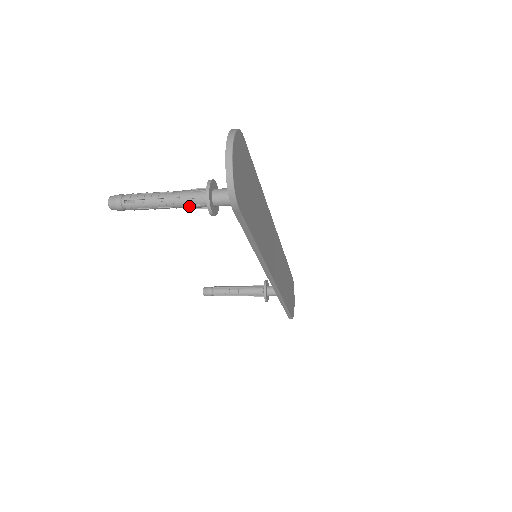
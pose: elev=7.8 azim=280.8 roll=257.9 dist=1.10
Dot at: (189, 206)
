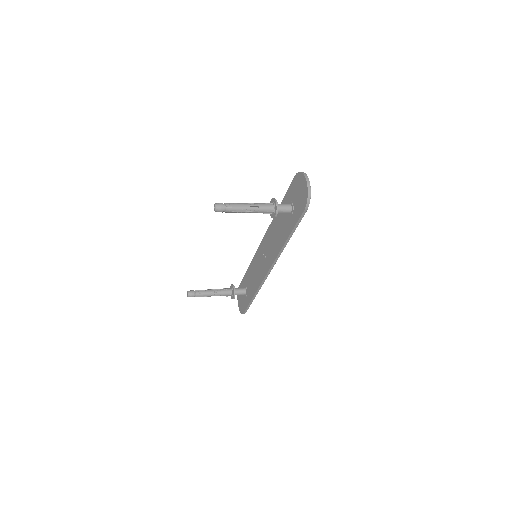
Dot at: (263, 212)
